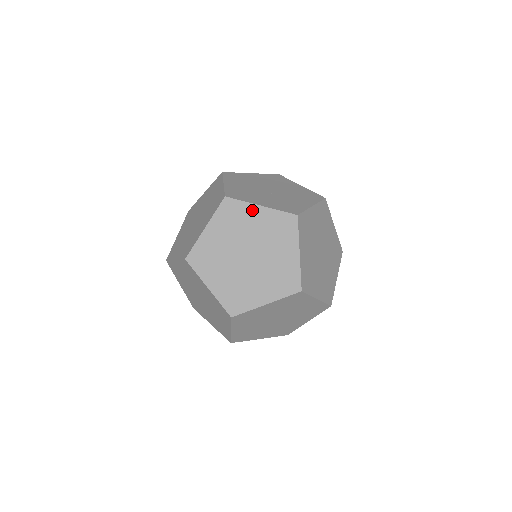
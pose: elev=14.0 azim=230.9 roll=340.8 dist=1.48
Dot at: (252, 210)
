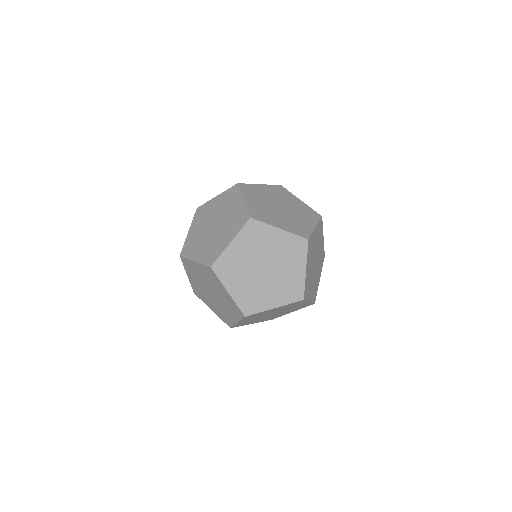
Dot at: (212, 202)
